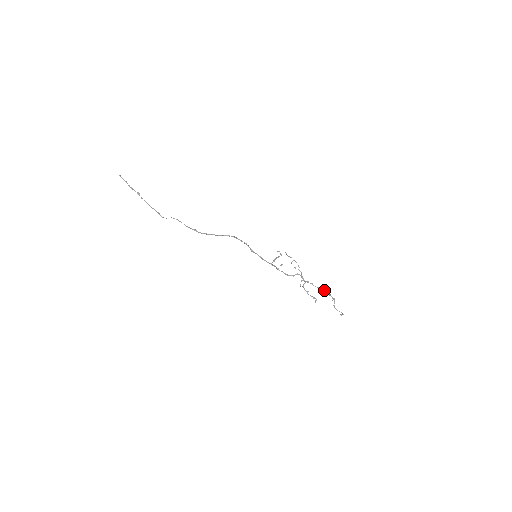
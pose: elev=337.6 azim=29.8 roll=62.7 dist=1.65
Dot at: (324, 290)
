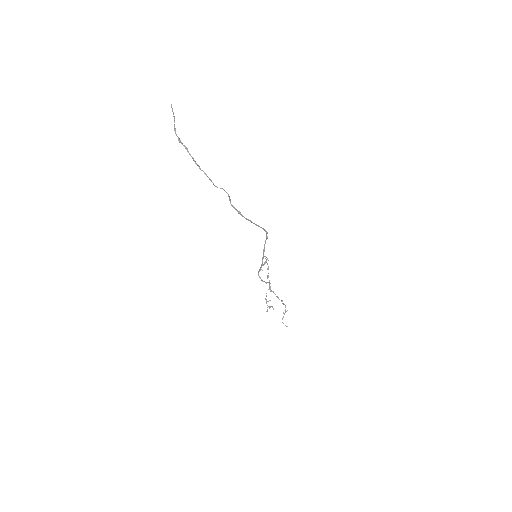
Dot at: occluded
